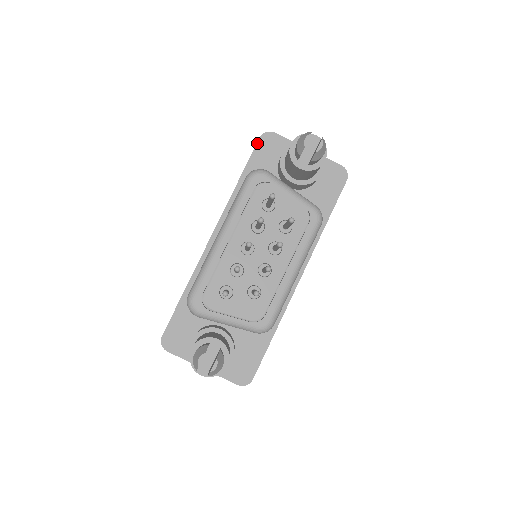
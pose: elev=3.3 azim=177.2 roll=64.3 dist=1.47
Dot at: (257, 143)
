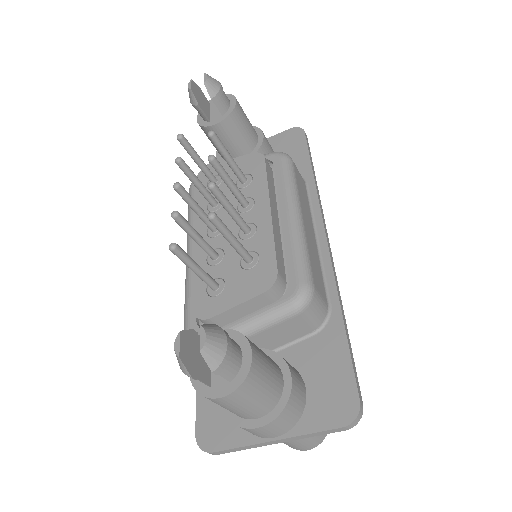
Dot at: occluded
